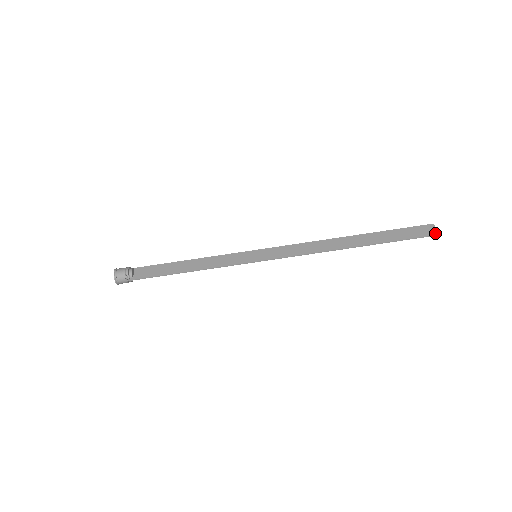
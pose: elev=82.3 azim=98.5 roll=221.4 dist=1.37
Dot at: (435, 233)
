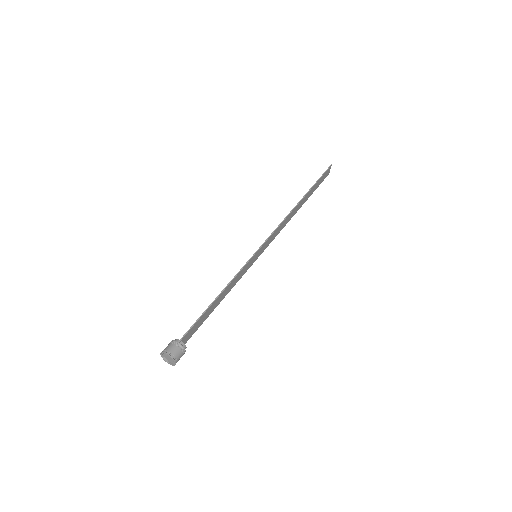
Dot at: (329, 167)
